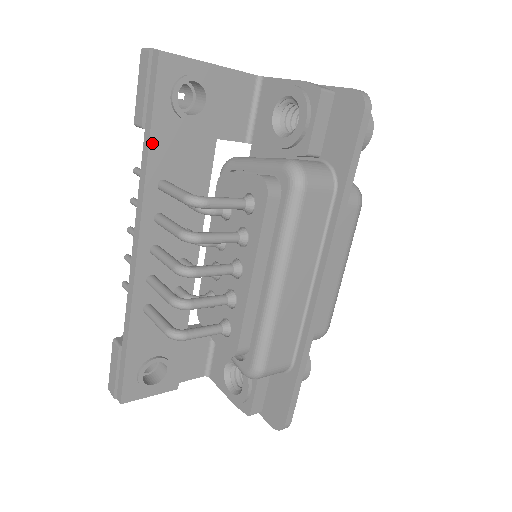
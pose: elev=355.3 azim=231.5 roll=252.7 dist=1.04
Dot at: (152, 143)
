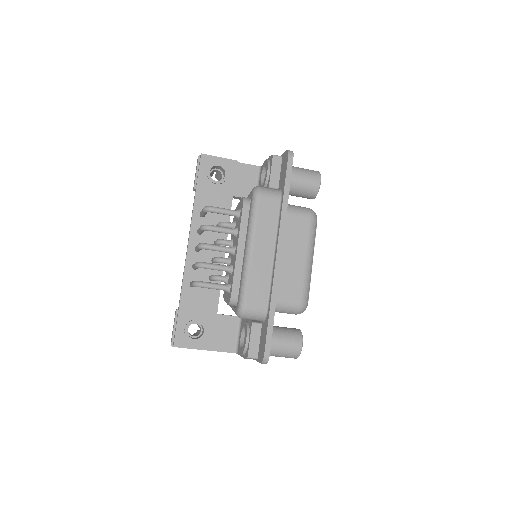
Dot at: (197, 193)
